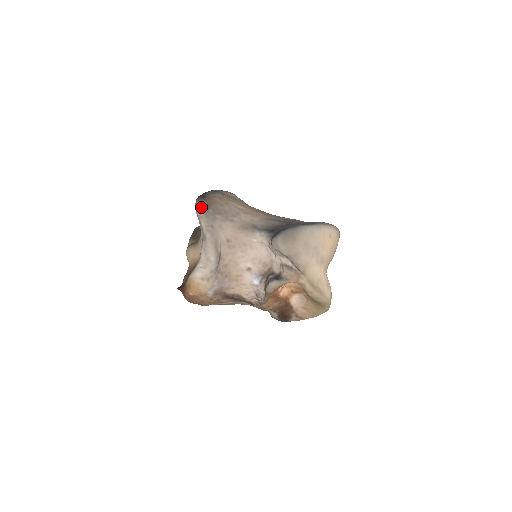
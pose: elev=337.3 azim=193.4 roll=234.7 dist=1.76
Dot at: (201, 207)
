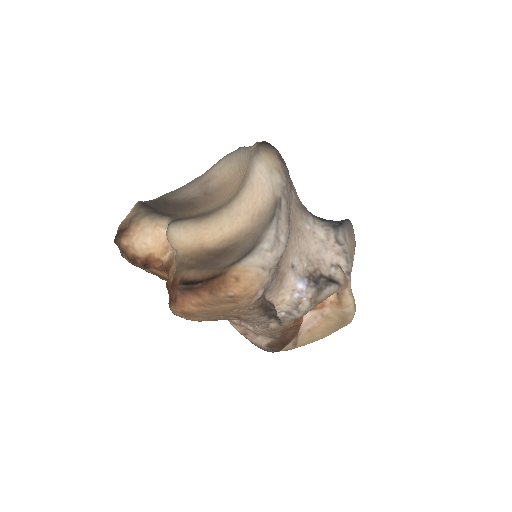
Dot at: (276, 157)
